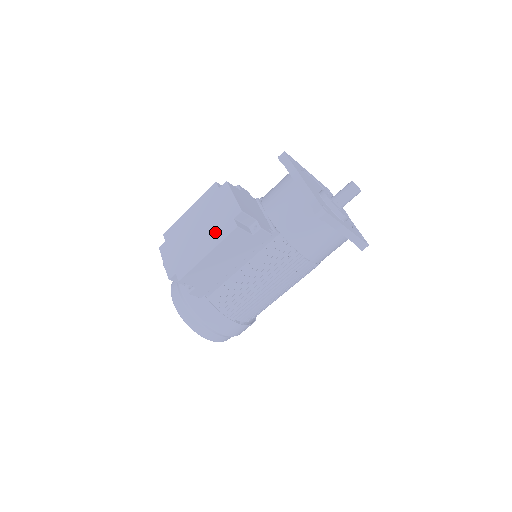
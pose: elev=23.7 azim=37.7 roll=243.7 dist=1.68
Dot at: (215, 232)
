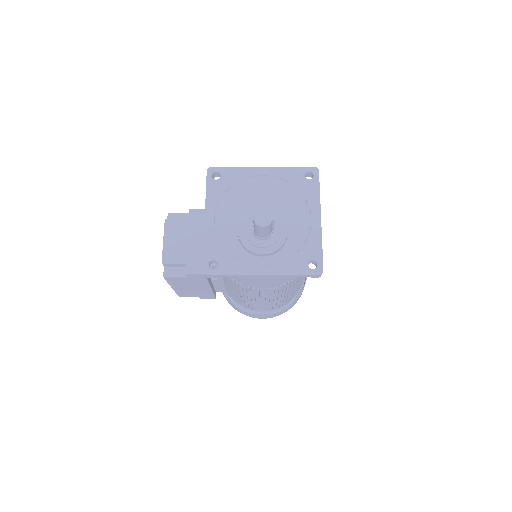
Dot at: occluded
